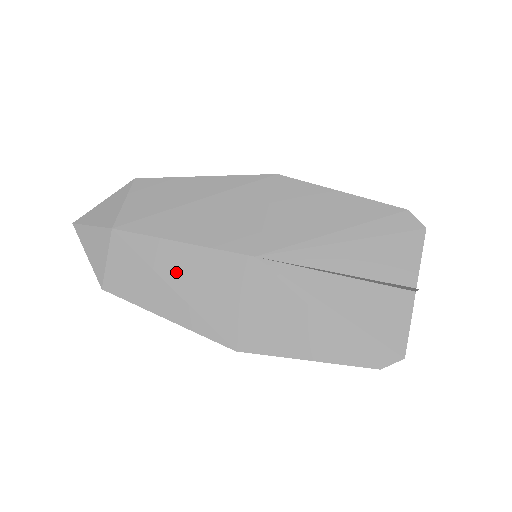
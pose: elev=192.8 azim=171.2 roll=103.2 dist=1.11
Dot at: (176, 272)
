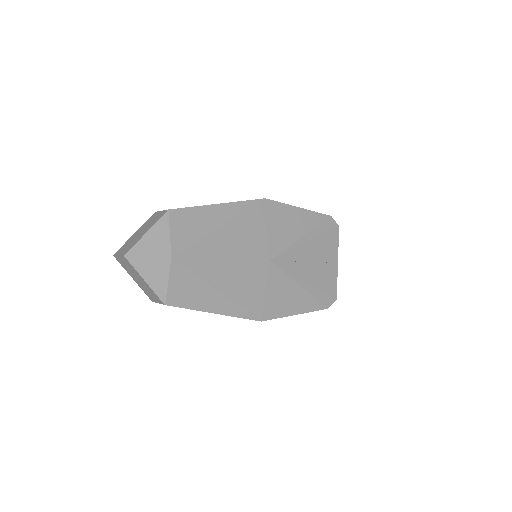
Dot at: (222, 281)
